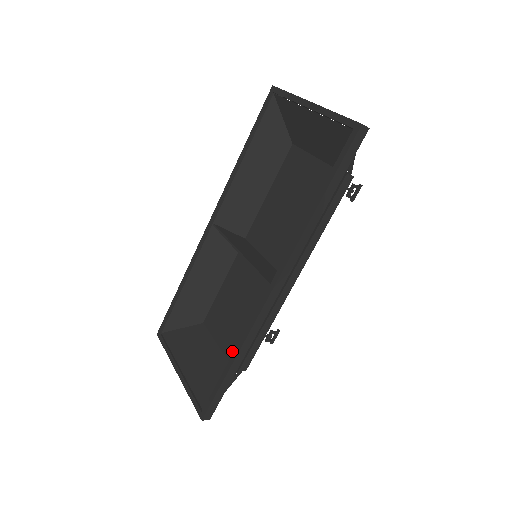
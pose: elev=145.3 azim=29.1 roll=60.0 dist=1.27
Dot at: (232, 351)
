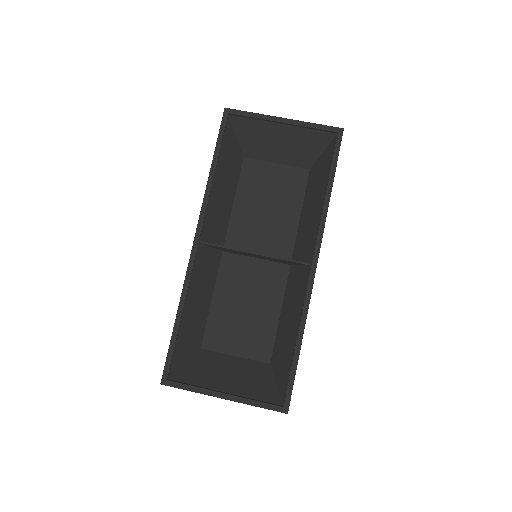
Dot at: (260, 350)
